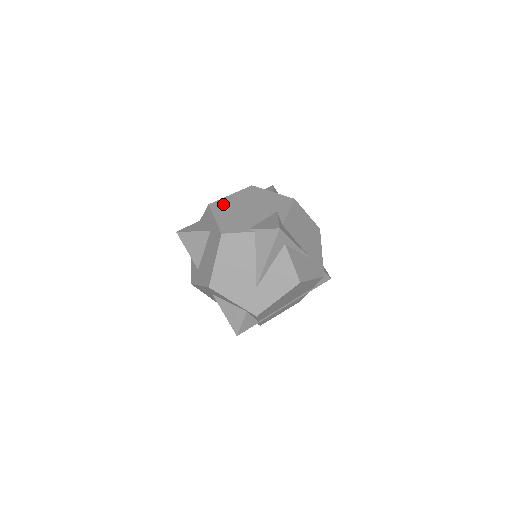
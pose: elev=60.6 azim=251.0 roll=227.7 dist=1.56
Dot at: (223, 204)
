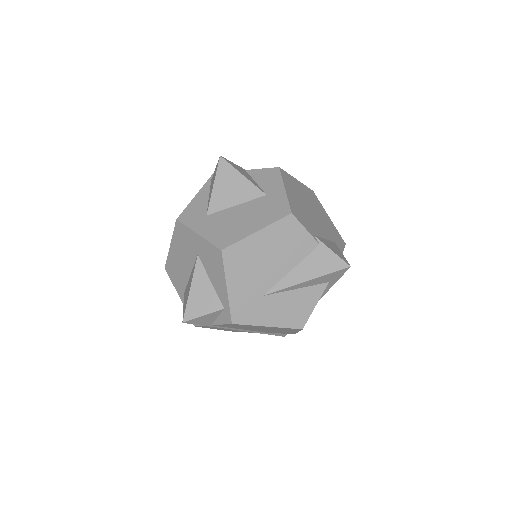
Dot at: (292, 182)
